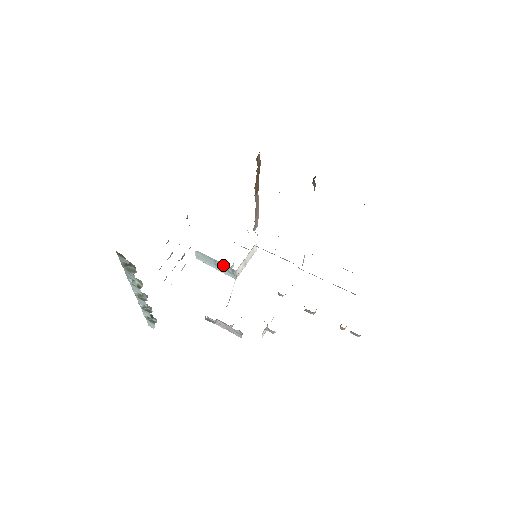
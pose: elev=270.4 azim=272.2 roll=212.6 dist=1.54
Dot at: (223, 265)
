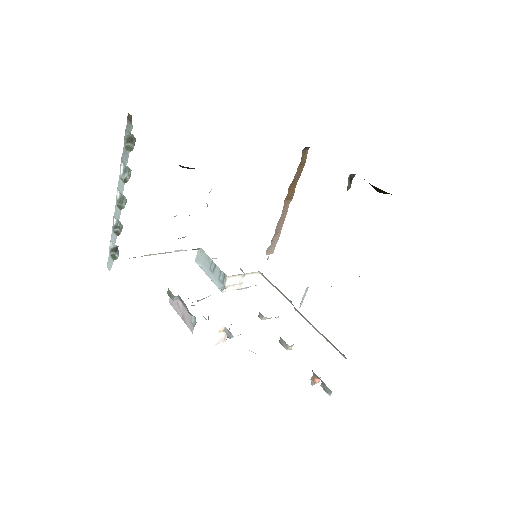
Dot at: (218, 269)
